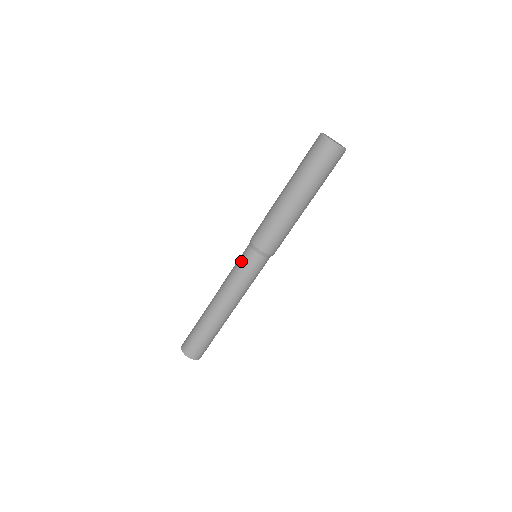
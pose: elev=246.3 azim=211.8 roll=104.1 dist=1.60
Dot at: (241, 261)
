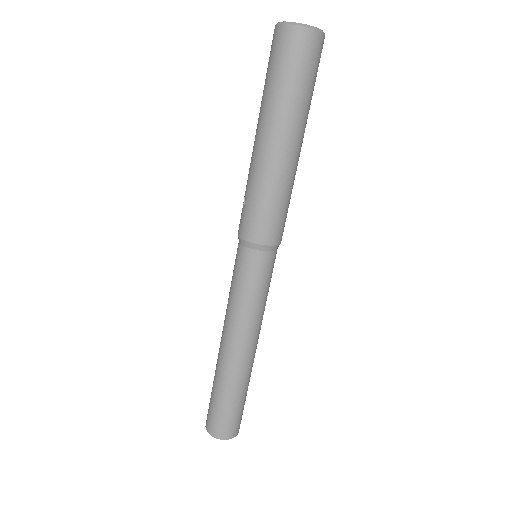
Dot at: (245, 276)
